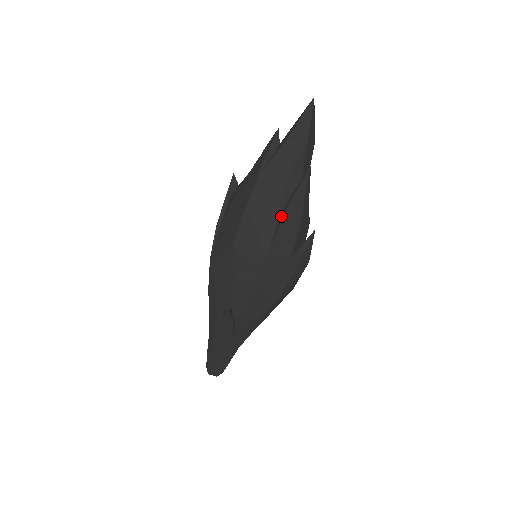
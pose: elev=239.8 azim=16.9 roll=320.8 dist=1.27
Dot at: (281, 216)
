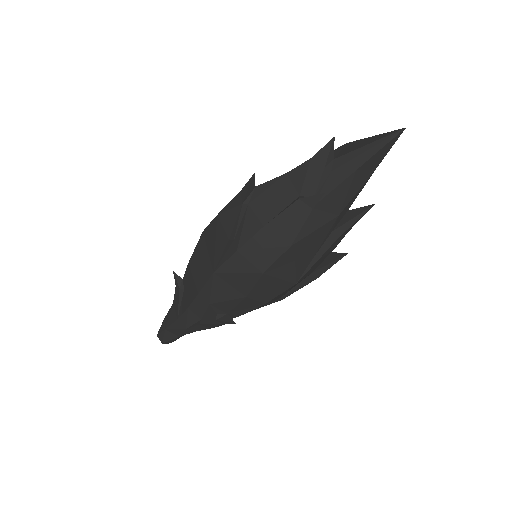
Dot at: (323, 247)
